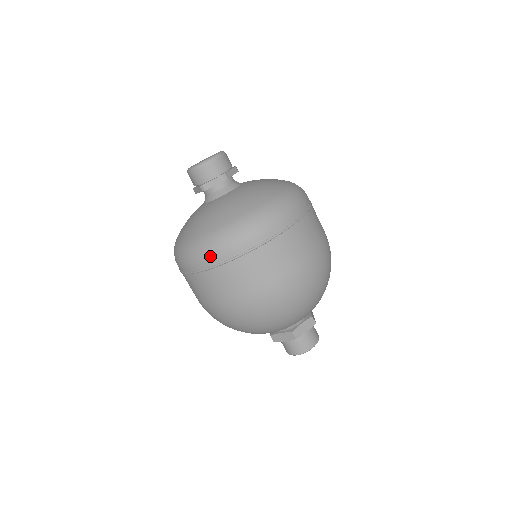
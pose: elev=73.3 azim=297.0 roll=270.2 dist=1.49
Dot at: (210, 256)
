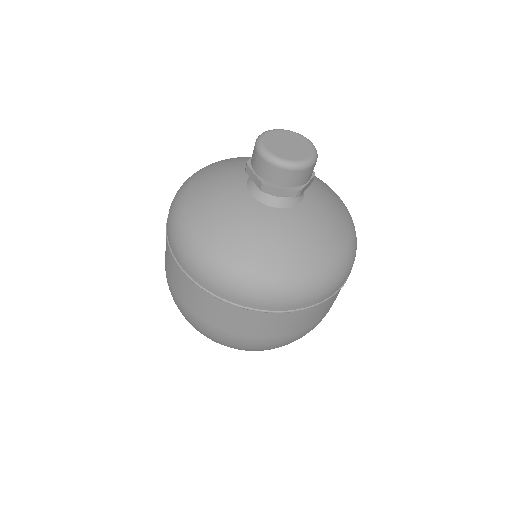
Dot at: (227, 291)
